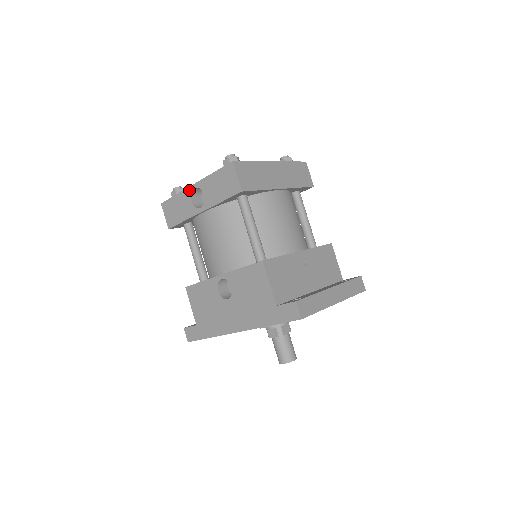
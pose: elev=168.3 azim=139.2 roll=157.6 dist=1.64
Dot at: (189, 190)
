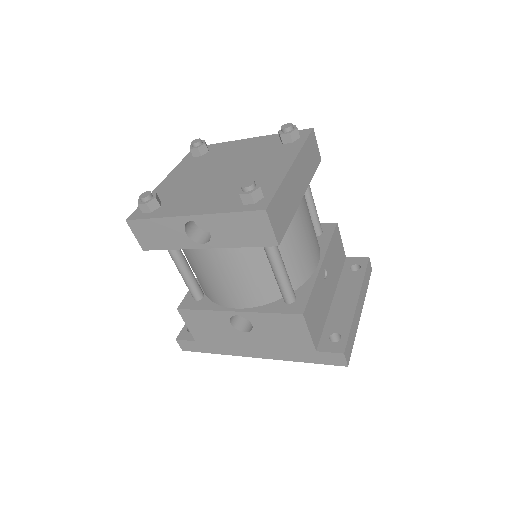
Dot at: (181, 220)
